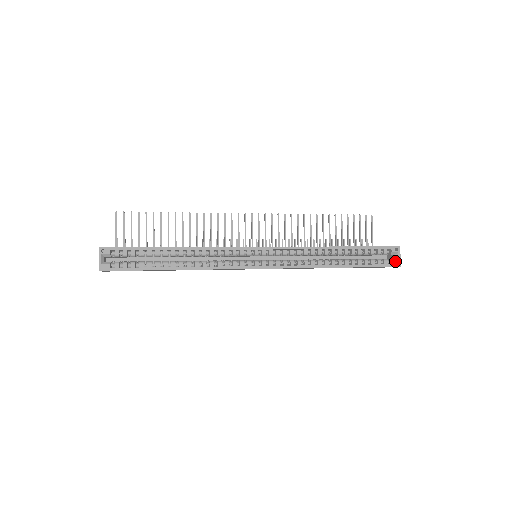
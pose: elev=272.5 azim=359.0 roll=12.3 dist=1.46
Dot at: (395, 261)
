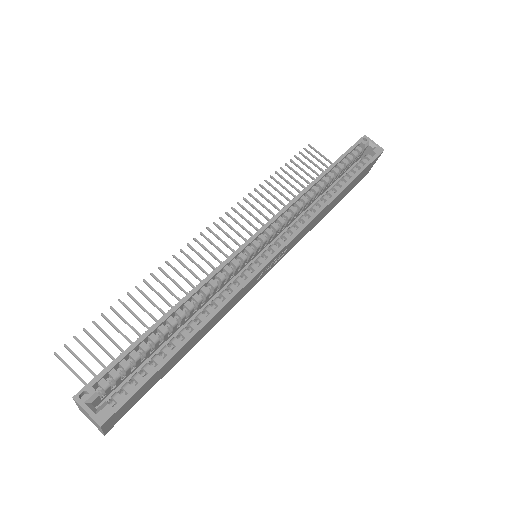
Dot at: (375, 149)
